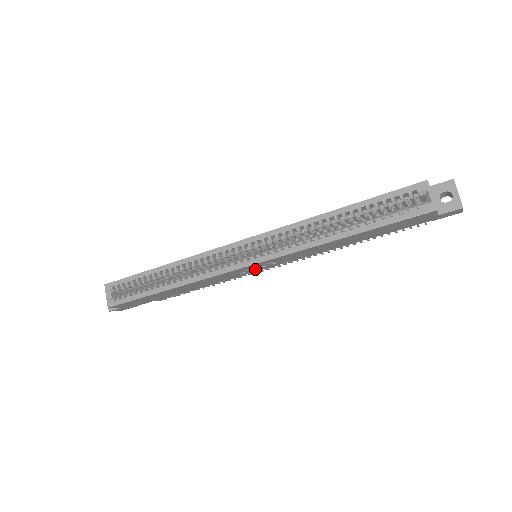
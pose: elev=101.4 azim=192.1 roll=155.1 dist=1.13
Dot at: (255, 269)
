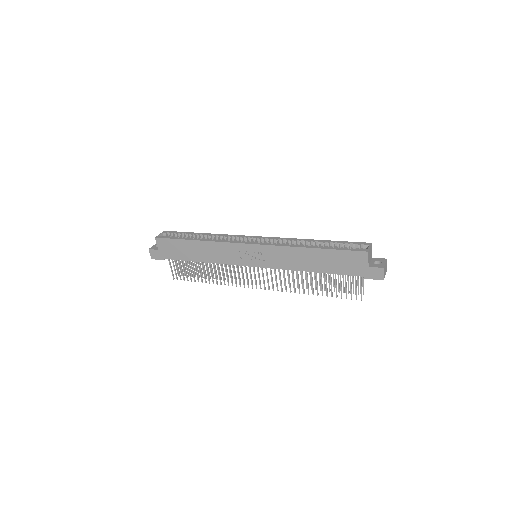
Dot at: (250, 259)
